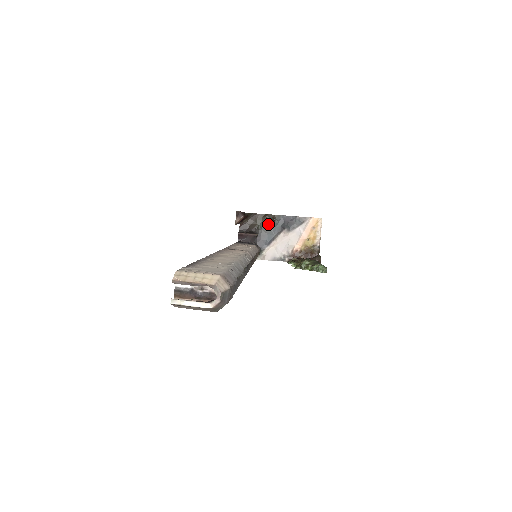
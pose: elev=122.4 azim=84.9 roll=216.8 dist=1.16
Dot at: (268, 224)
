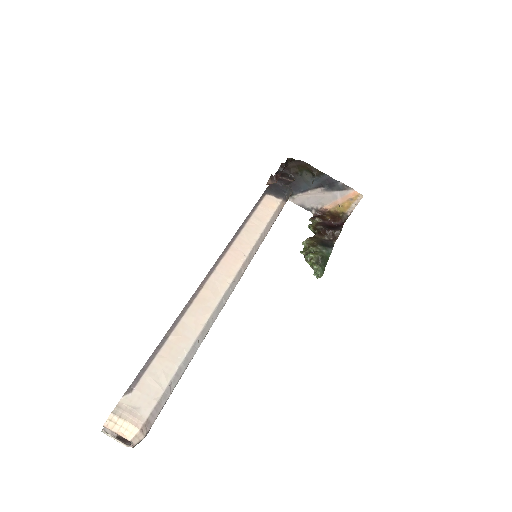
Dot at: (309, 175)
